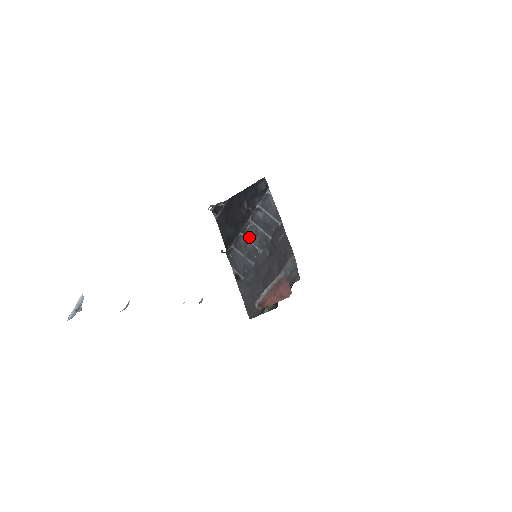
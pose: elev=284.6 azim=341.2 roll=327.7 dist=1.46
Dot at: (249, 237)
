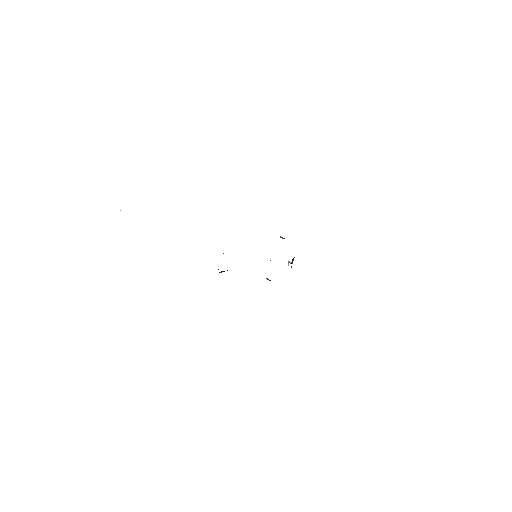
Dot at: occluded
